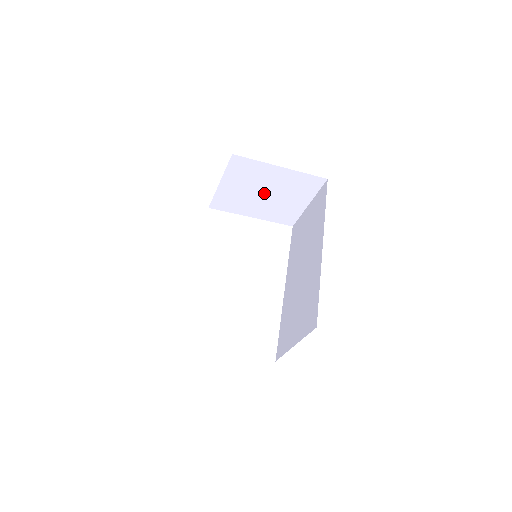
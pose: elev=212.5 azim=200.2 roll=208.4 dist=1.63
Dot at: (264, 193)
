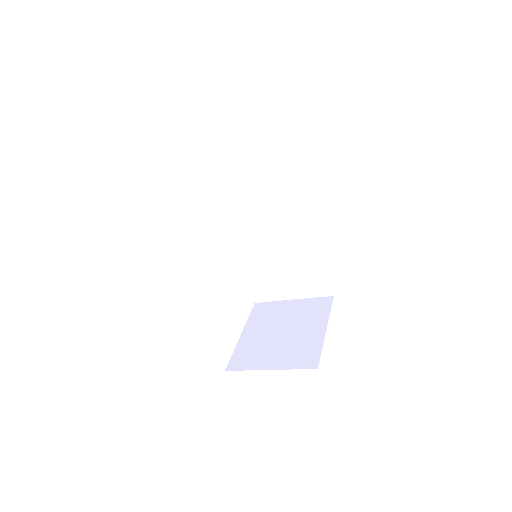
Dot at: occluded
